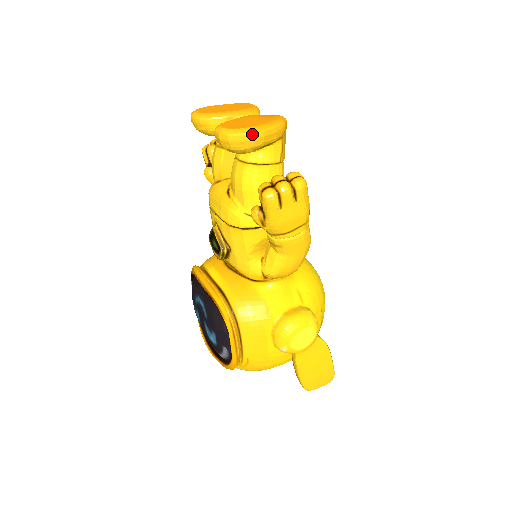
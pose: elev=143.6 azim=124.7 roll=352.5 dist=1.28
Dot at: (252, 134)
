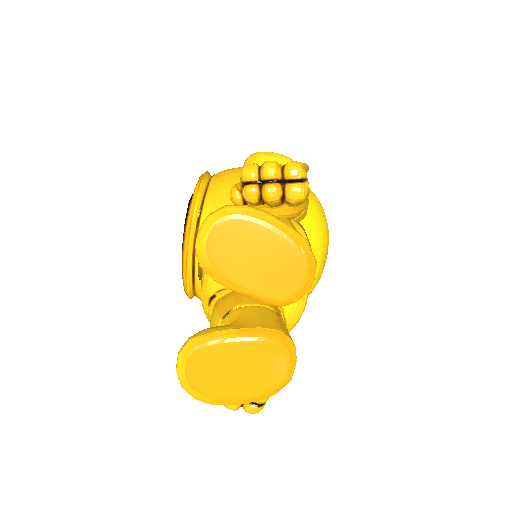
Dot at: (210, 403)
